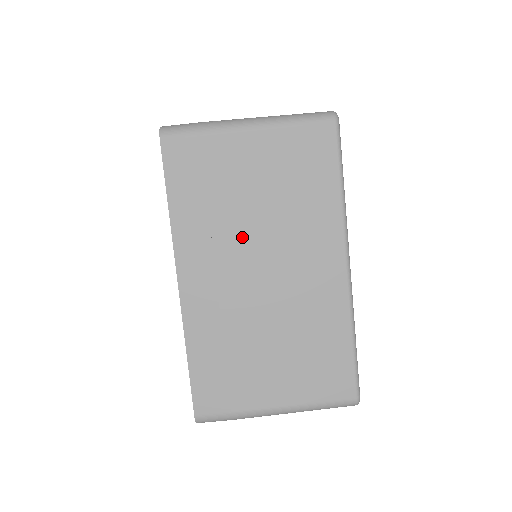
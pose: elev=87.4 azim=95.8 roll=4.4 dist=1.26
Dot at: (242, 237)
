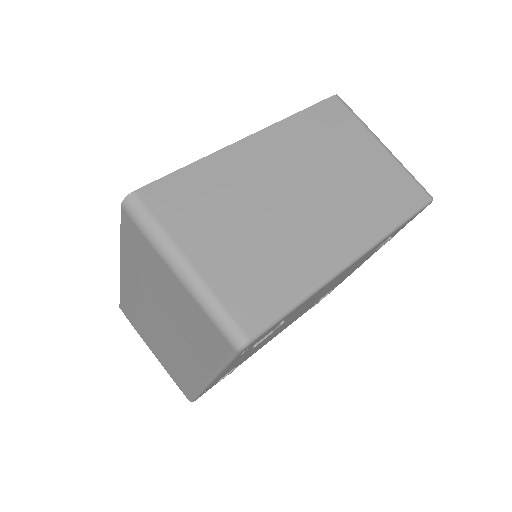
Dot at: (315, 168)
